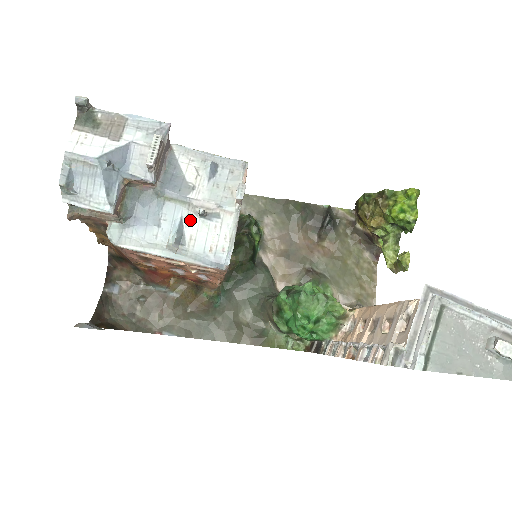
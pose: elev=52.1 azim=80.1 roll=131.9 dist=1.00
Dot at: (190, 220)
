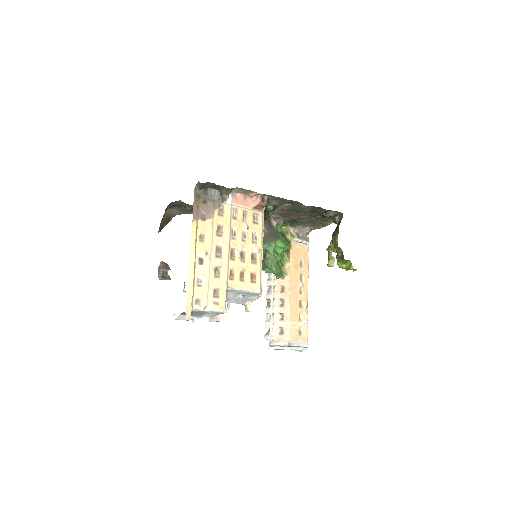
Dot at: occluded
